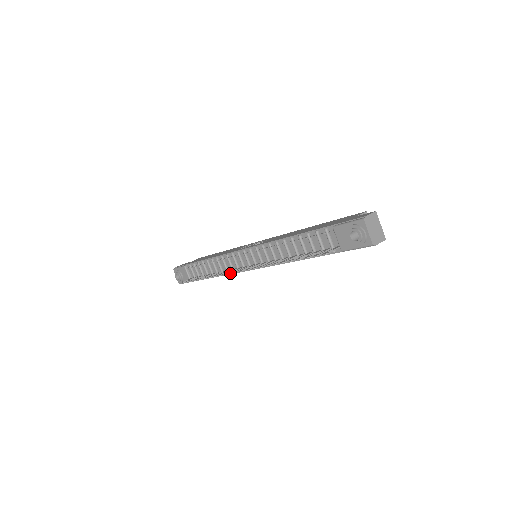
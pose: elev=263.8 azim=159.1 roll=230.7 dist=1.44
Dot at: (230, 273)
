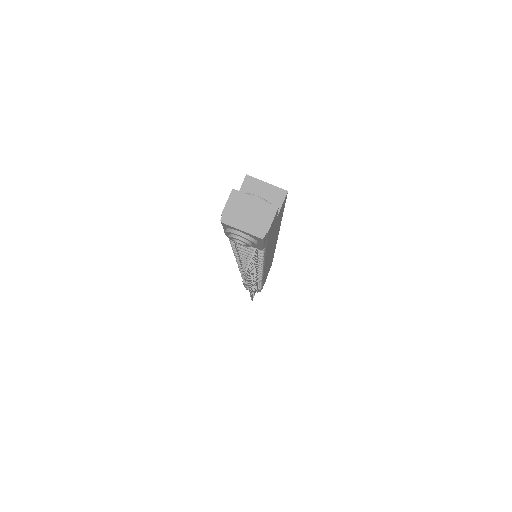
Dot at: (250, 293)
